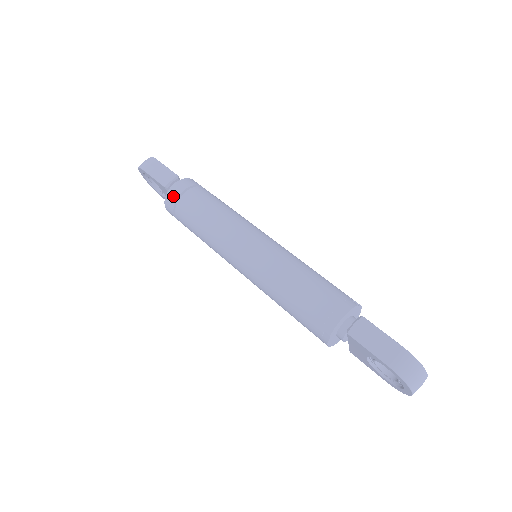
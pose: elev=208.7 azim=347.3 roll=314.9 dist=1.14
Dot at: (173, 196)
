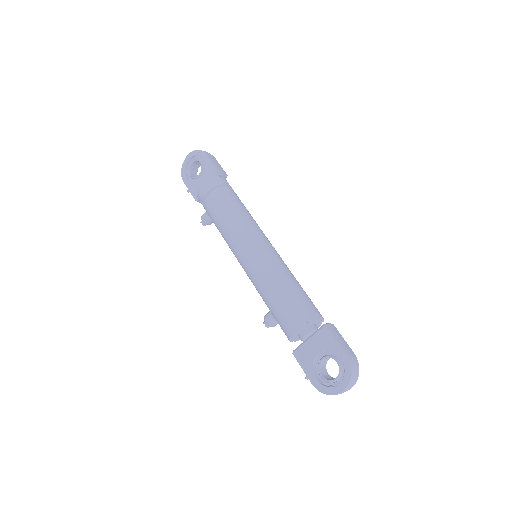
Dot at: (220, 181)
